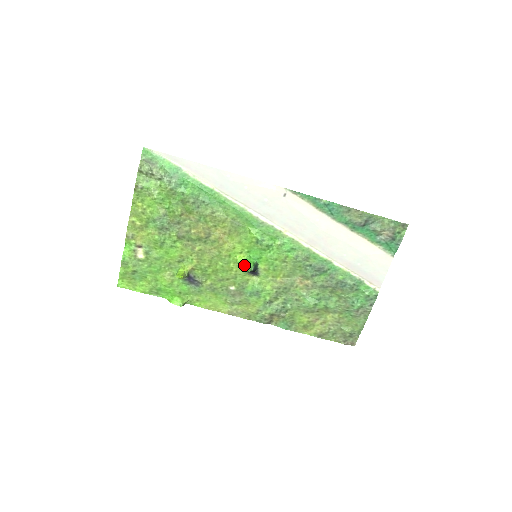
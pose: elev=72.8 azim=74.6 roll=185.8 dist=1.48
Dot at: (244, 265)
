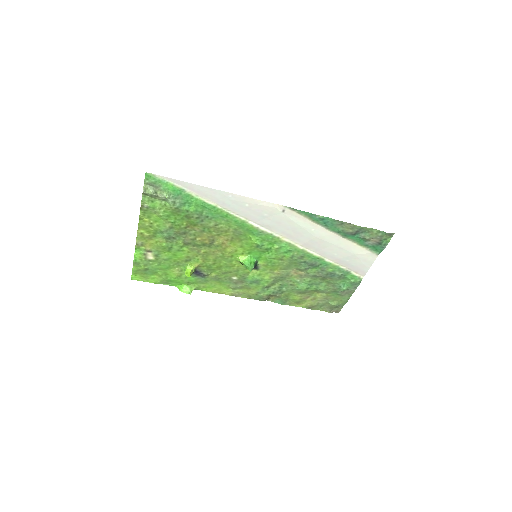
Dot at: (246, 265)
